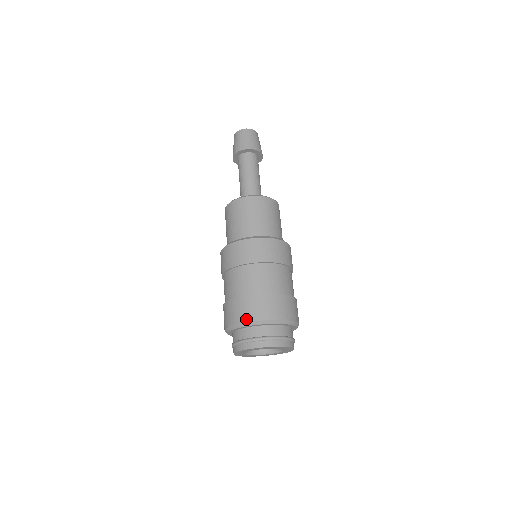
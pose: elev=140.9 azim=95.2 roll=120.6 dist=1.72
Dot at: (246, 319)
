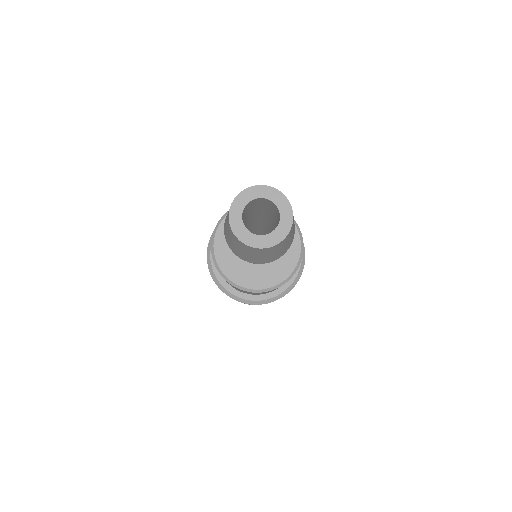
Dot at: occluded
